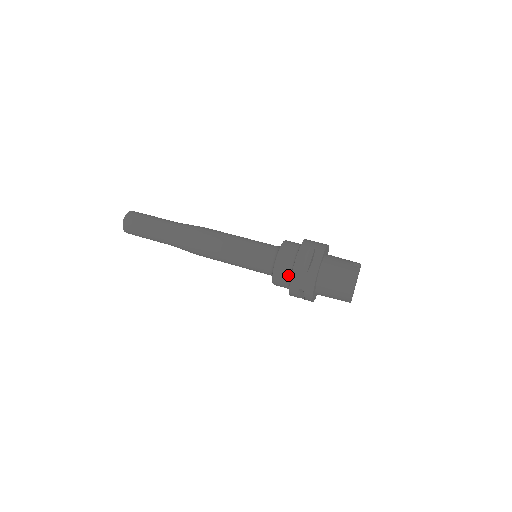
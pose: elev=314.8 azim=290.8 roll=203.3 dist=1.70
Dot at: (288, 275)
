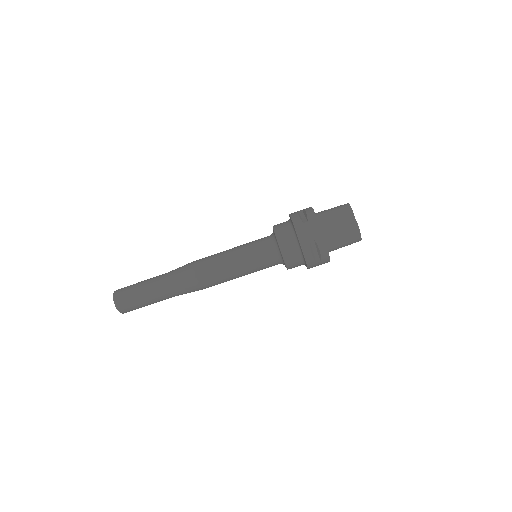
Dot at: occluded
